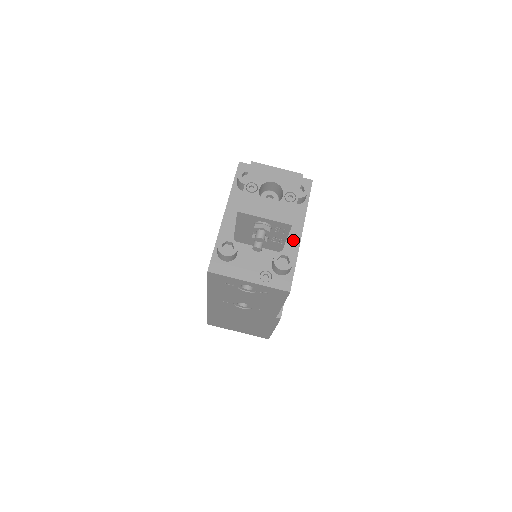
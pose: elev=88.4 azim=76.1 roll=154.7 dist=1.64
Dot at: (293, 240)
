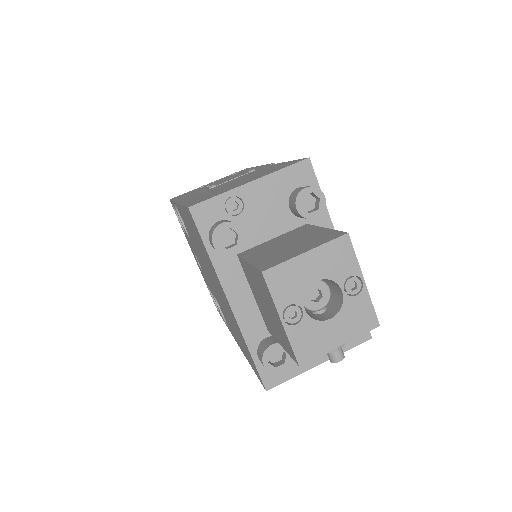
Dot at: occluded
